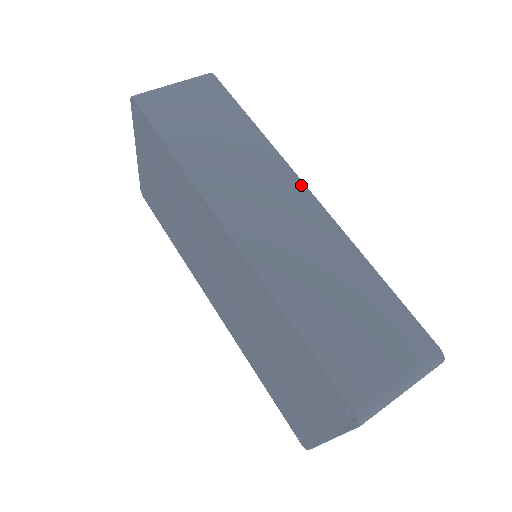
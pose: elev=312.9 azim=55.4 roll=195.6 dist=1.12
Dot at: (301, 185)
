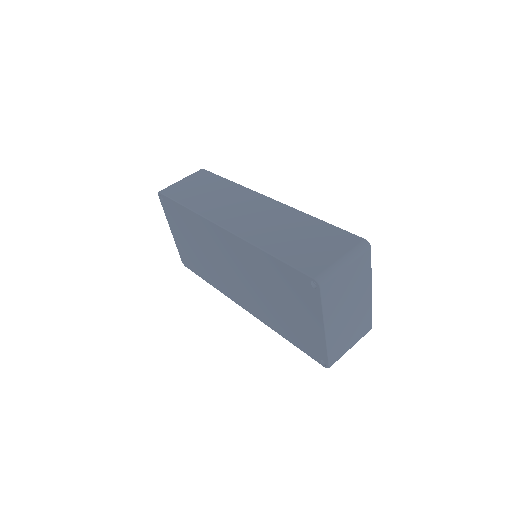
Dot at: (263, 197)
